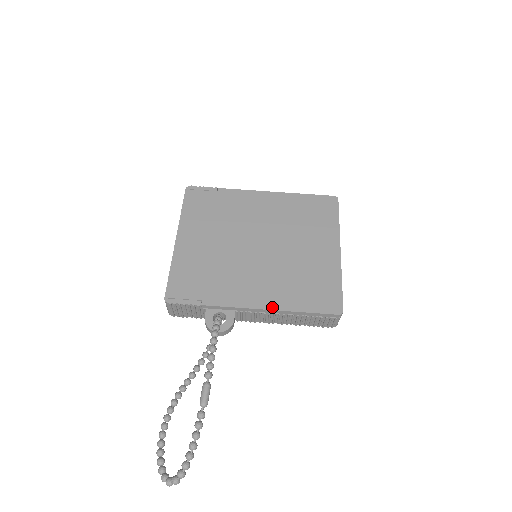
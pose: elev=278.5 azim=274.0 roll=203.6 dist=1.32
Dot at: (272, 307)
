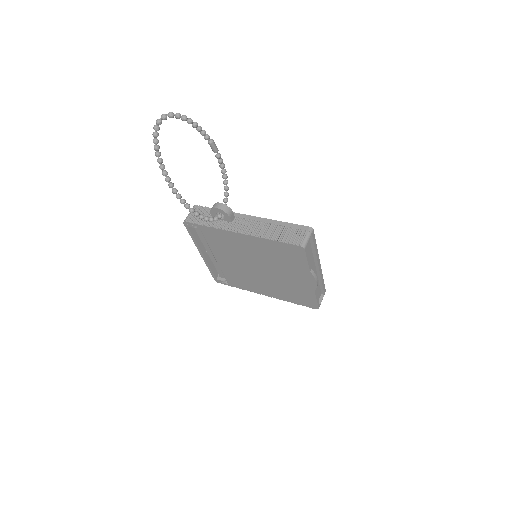
Dot at: (262, 219)
